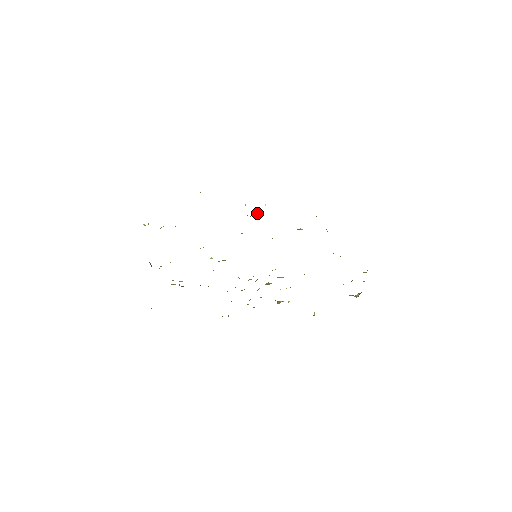
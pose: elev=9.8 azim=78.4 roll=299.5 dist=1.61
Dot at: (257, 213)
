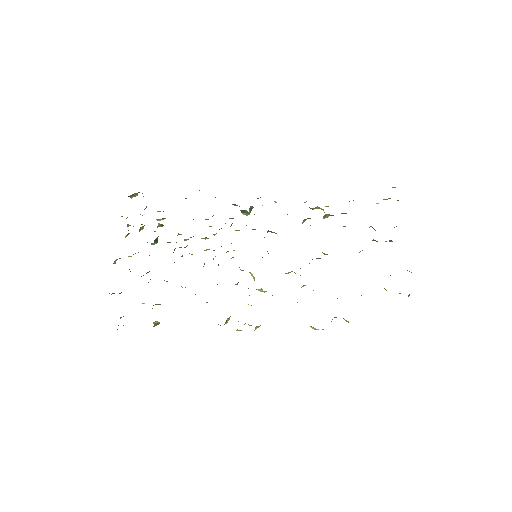
Dot at: occluded
